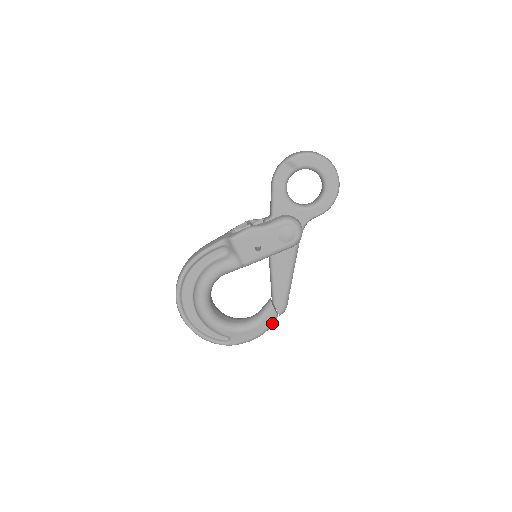
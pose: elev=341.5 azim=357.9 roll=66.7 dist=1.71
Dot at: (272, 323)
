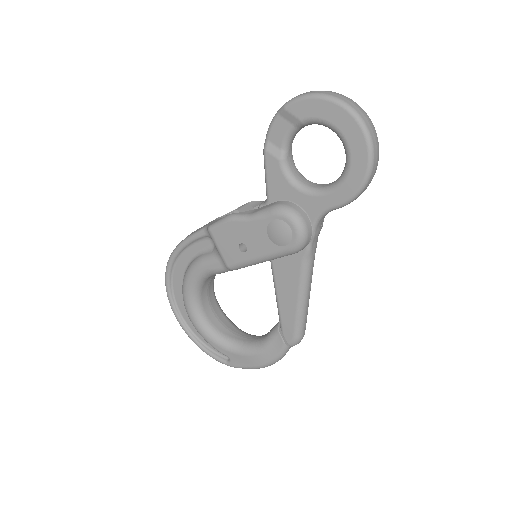
Dot at: (281, 354)
